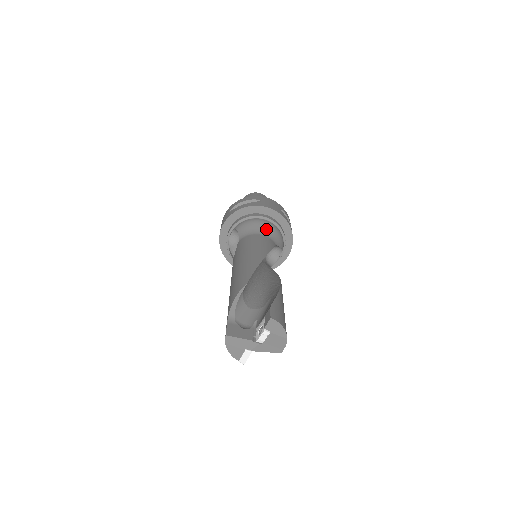
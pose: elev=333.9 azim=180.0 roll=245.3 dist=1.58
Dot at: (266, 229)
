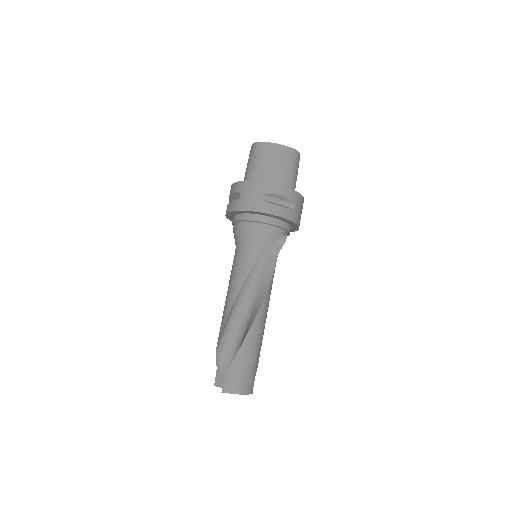
Dot at: (248, 237)
